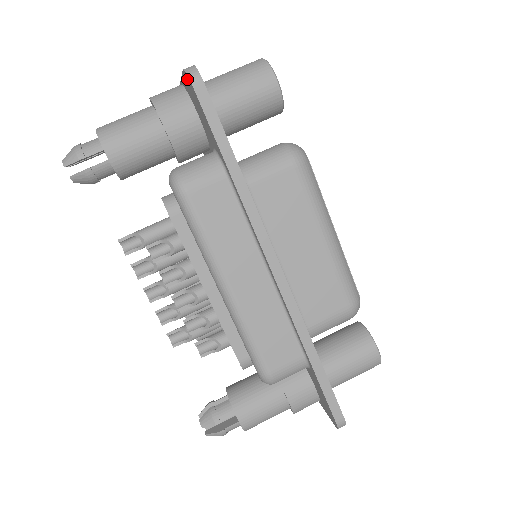
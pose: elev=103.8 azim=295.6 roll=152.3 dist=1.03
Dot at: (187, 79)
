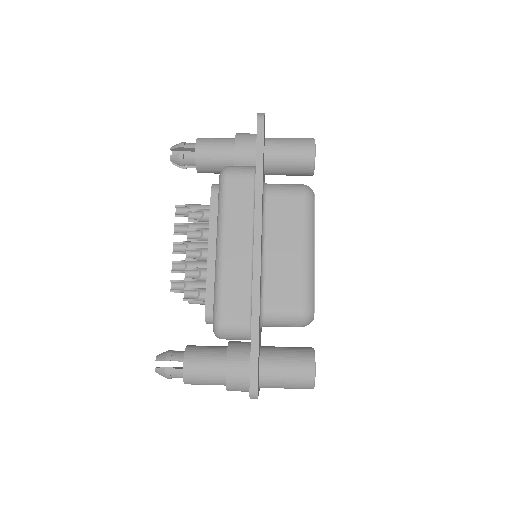
Dot at: occluded
